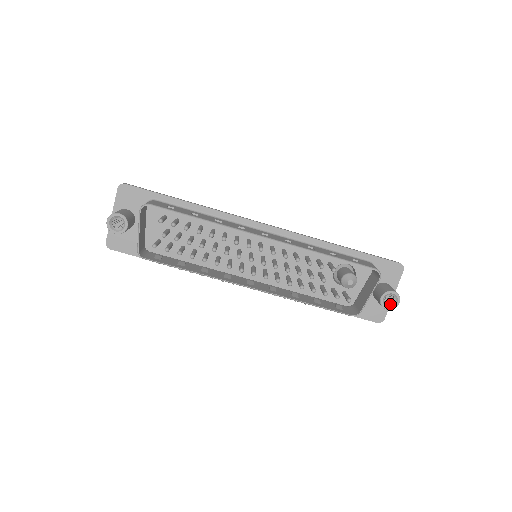
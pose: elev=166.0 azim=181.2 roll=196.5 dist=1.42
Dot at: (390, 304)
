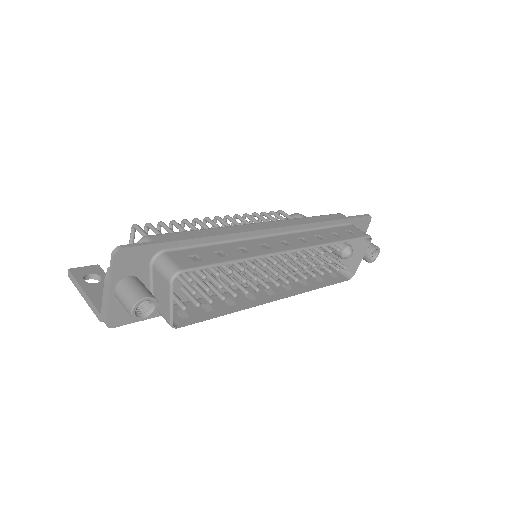
Dot at: (372, 257)
